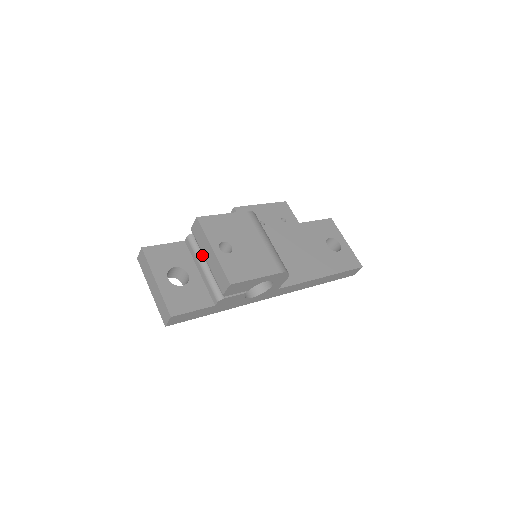
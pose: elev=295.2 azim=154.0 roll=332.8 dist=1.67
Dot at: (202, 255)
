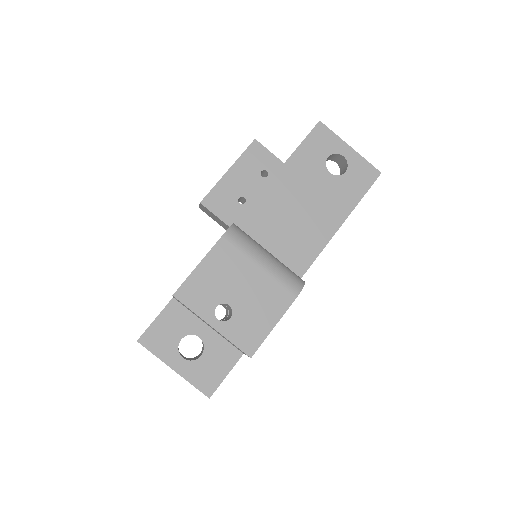
Dot at: occluded
